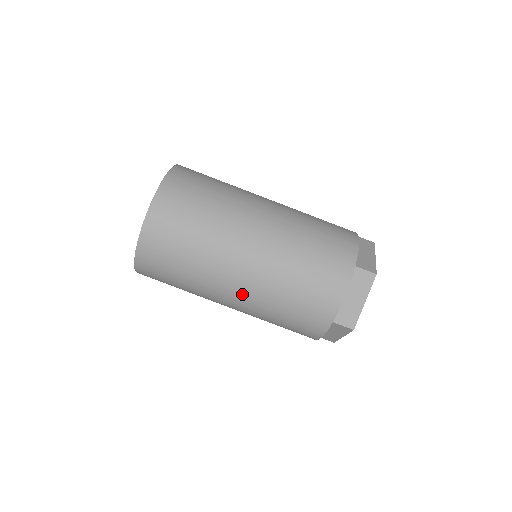
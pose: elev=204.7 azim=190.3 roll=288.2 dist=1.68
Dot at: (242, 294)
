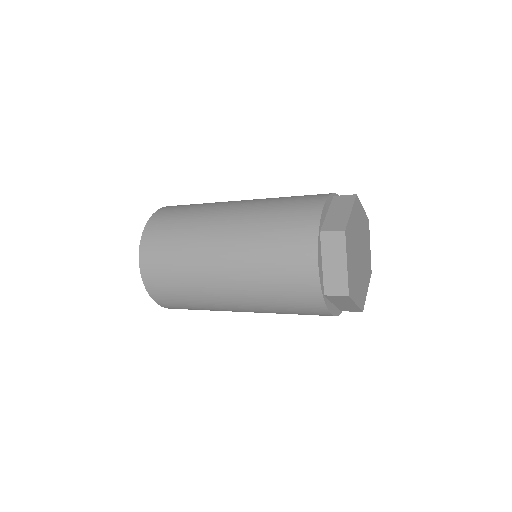
Dot at: (237, 299)
